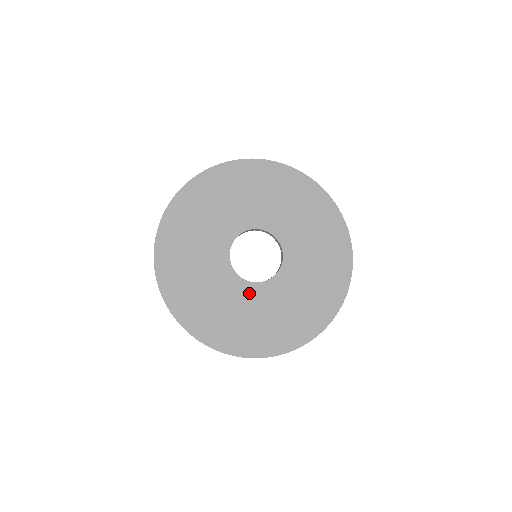
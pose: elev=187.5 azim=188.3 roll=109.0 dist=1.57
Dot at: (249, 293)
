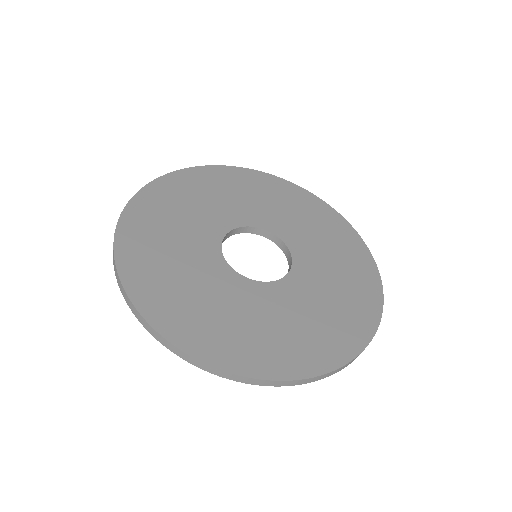
Dot at: (216, 270)
